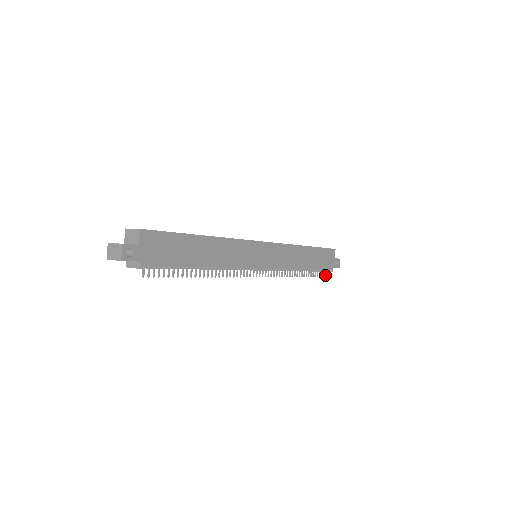
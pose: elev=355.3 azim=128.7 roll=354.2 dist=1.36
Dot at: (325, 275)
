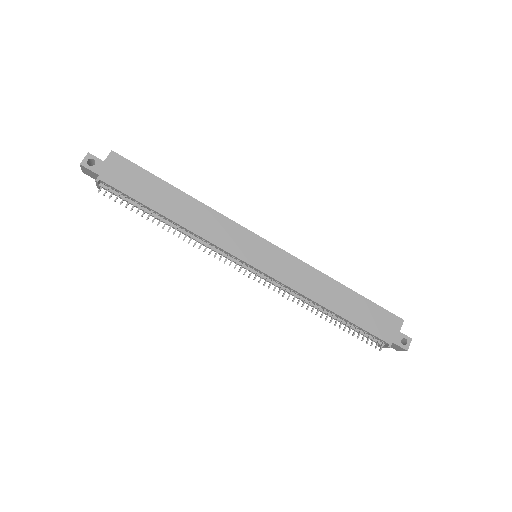
Dot at: occluded
